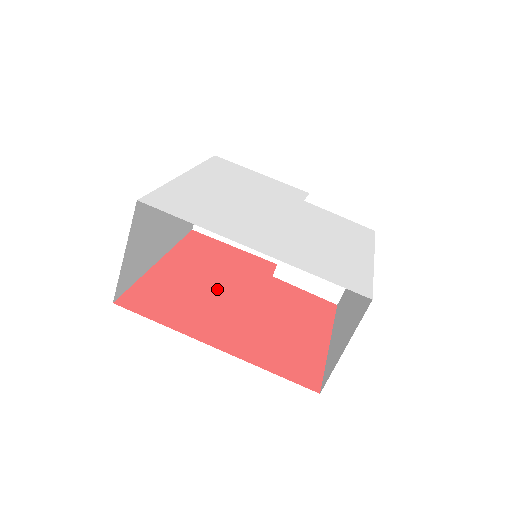
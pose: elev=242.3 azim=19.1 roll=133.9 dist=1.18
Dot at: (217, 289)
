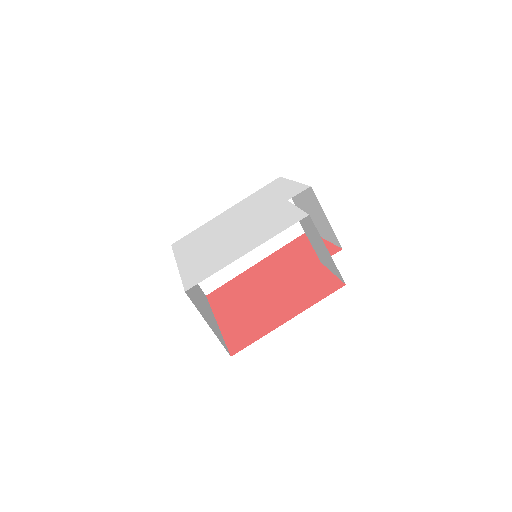
Dot at: (265, 281)
